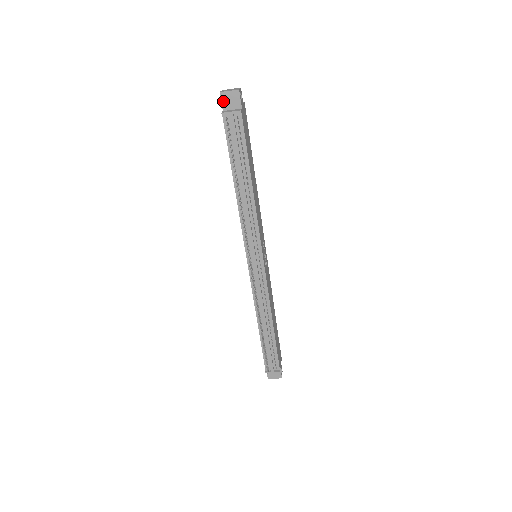
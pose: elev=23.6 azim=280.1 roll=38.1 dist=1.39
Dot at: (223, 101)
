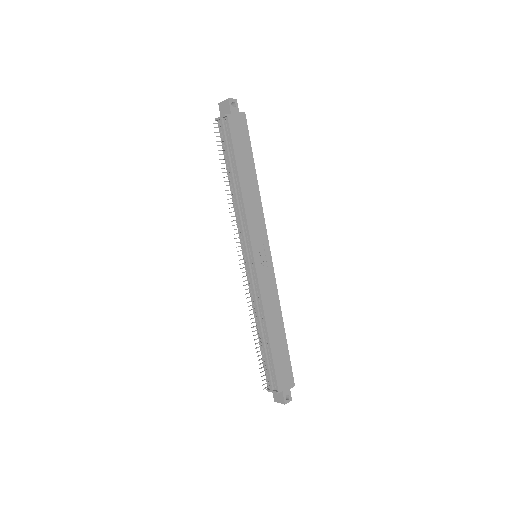
Dot at: (221, 110)
